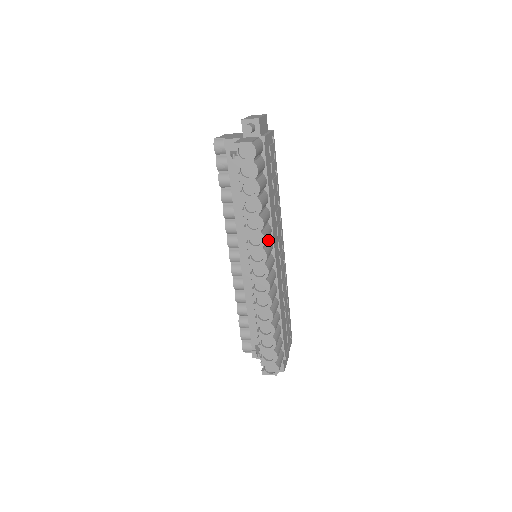
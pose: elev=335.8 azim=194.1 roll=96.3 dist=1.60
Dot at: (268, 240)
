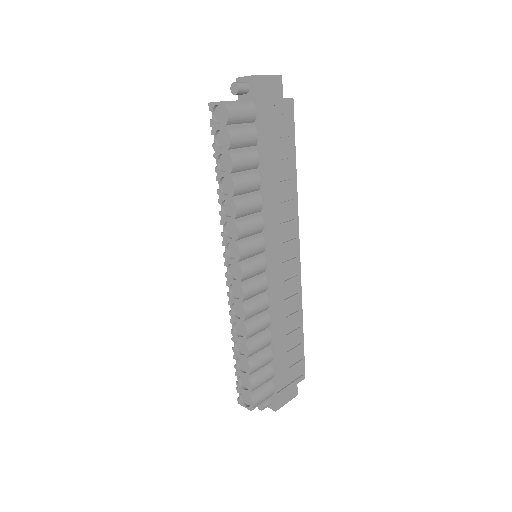
Dot at: (257, 236)
